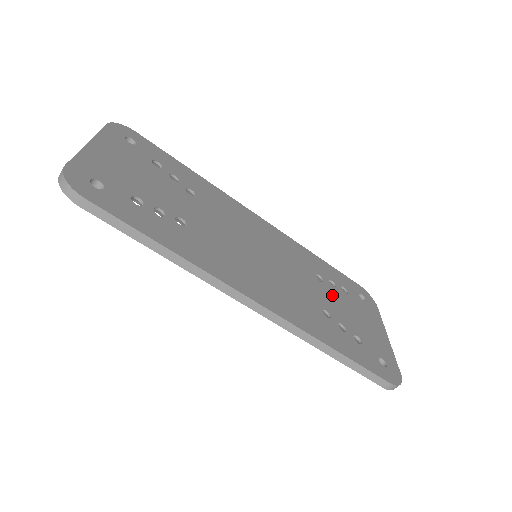
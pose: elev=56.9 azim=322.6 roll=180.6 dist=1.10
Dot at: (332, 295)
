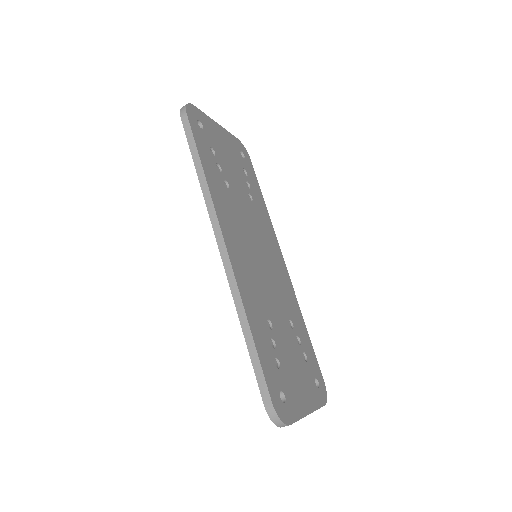
Dot at: (289, 337)
